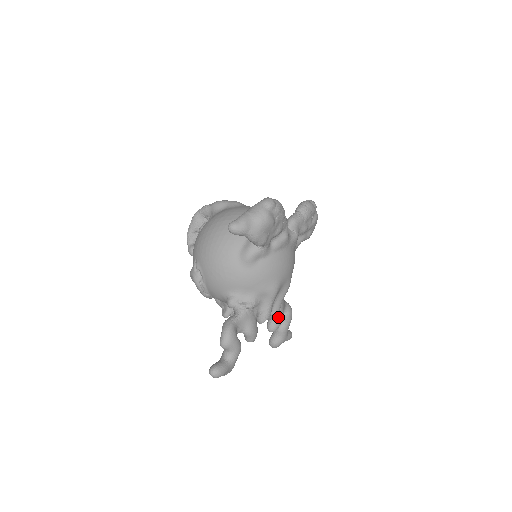
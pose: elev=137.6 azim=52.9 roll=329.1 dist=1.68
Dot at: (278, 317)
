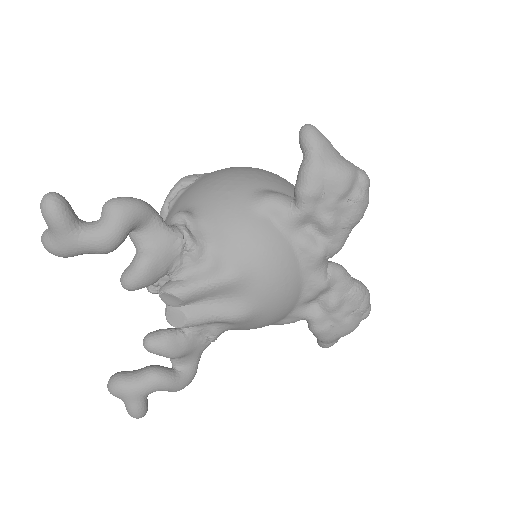
Dot at: (176, 339)
